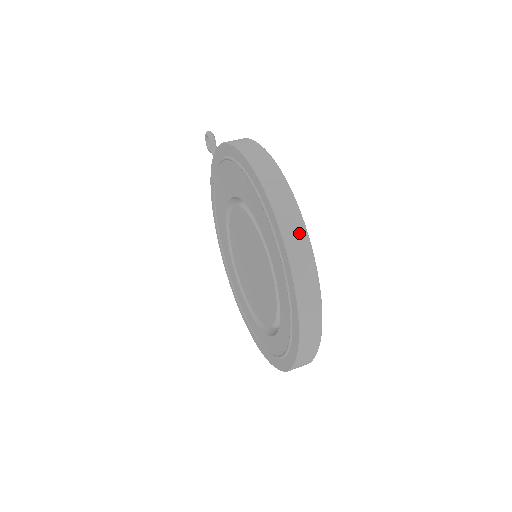
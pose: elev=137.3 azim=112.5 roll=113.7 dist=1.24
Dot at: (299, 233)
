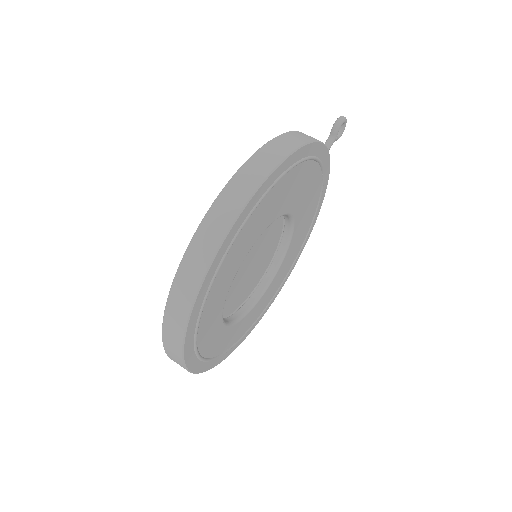
Dot at: (204, 255)
